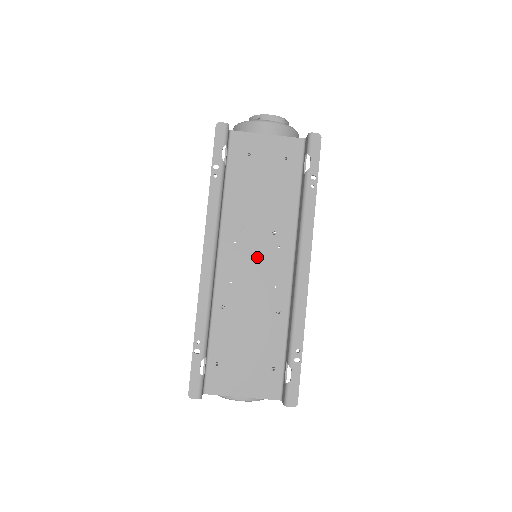
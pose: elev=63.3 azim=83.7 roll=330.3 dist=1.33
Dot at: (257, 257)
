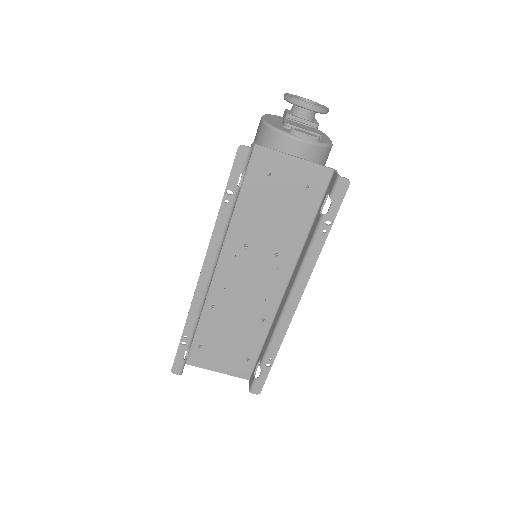
Dot at: (254, 272)
